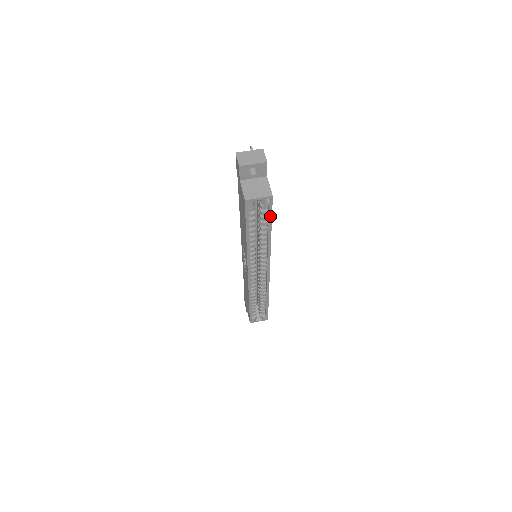
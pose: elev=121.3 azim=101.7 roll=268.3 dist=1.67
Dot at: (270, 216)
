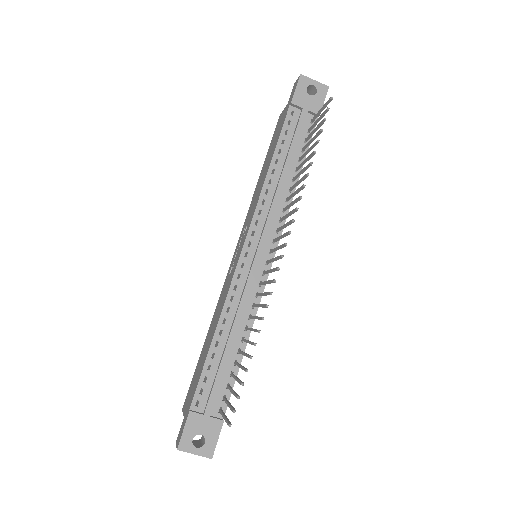
Dot at: occluded
